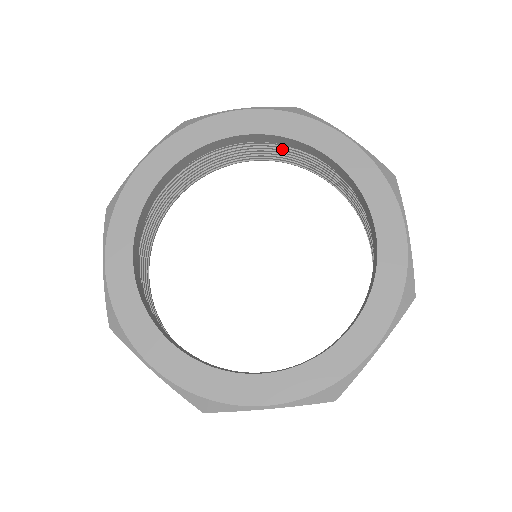
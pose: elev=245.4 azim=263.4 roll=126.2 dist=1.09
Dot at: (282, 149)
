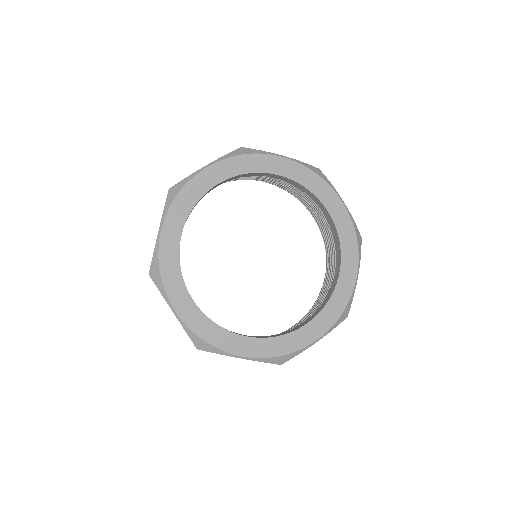
Dot at: occluded
